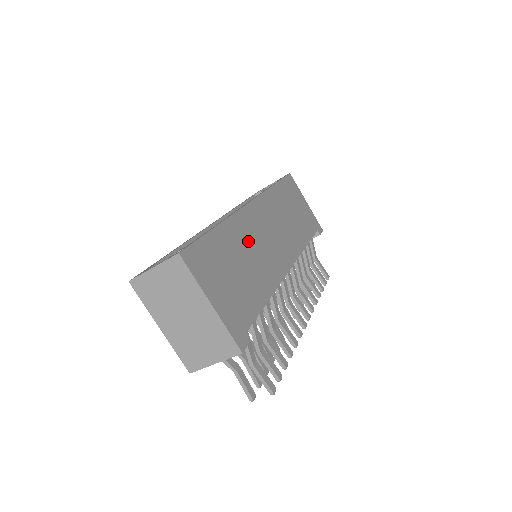
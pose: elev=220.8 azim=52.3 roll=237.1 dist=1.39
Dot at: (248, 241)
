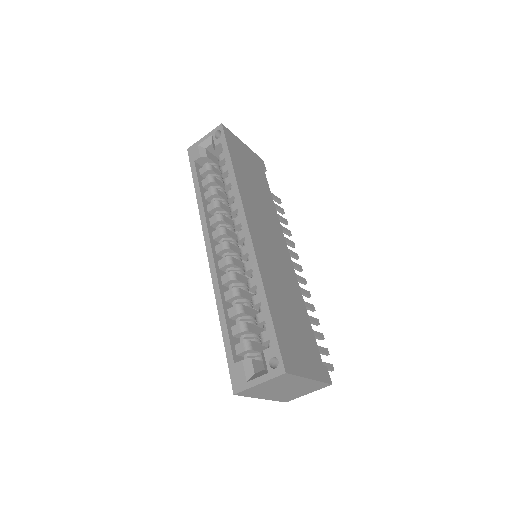
Dot at: (275, 277)
